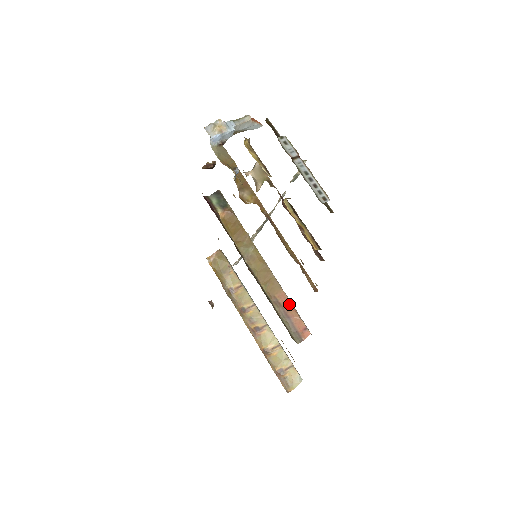
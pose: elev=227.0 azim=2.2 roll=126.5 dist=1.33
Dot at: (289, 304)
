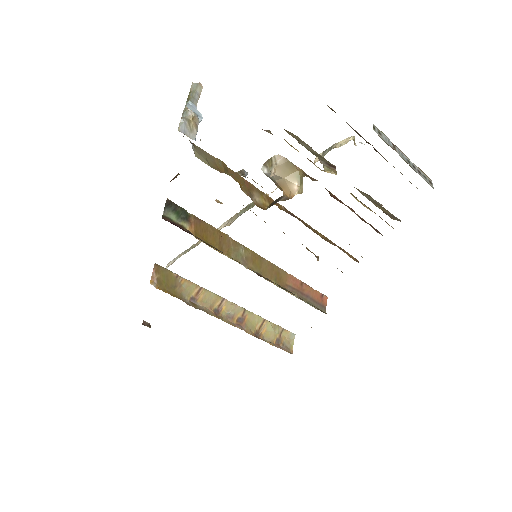
Dot at: (300, 283)
